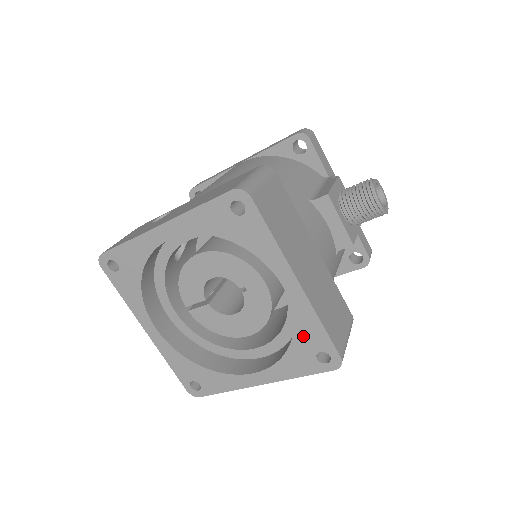
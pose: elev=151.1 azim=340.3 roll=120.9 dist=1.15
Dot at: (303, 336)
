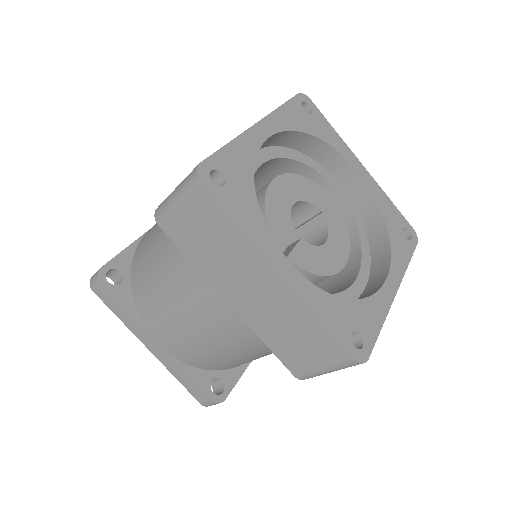
Dot at: (389, 216)
